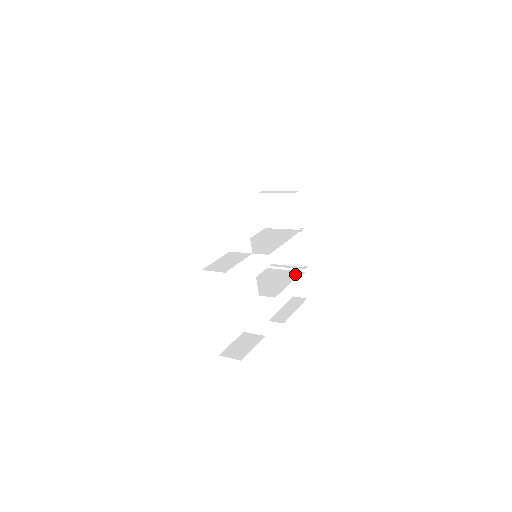
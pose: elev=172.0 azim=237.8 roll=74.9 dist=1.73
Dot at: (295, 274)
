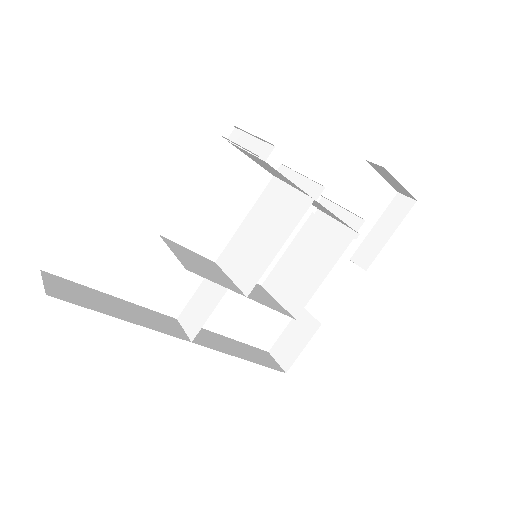
Dot at: (340, 246)
